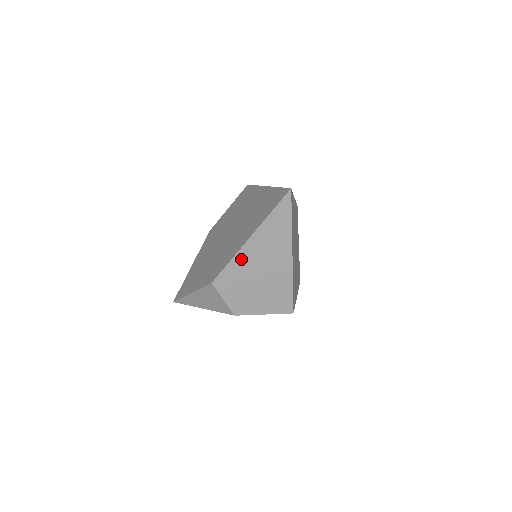
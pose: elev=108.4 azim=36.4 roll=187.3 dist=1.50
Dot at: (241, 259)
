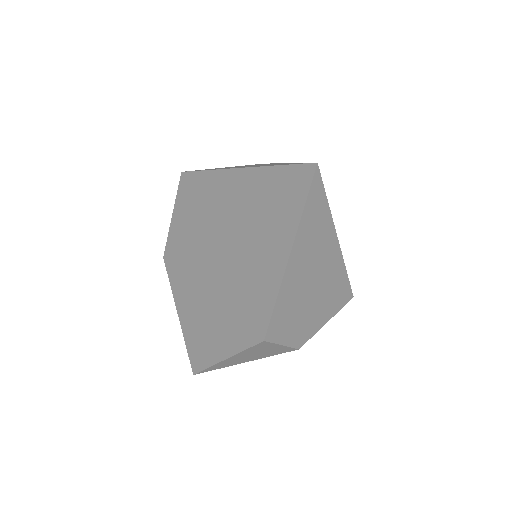
Dot at: (287, 289)
